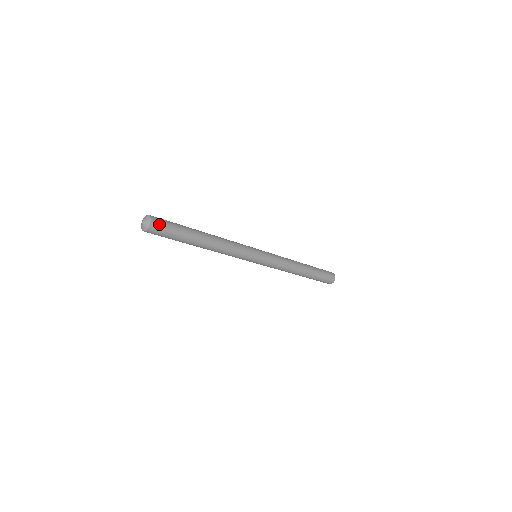
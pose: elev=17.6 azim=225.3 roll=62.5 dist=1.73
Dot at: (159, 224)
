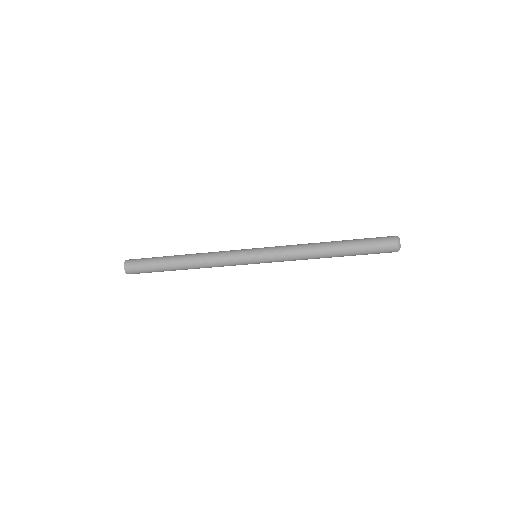
Dot at: (134, 260)
